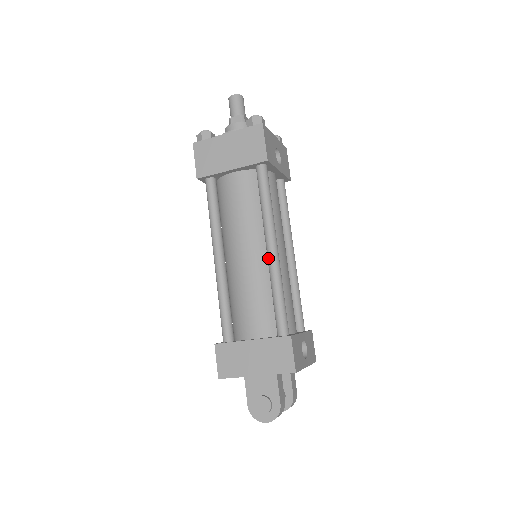
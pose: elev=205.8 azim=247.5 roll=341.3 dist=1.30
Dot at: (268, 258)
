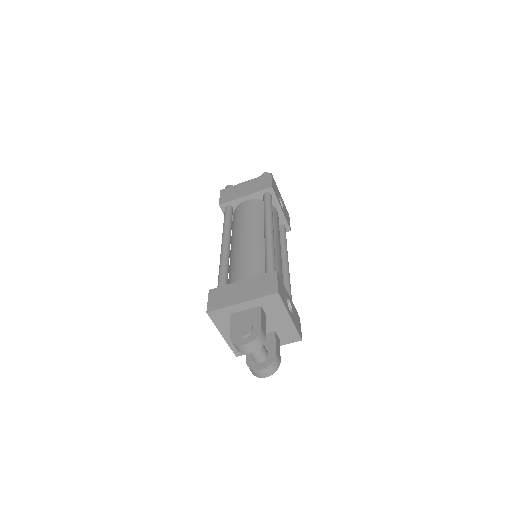
Dot at: (265, 235)
